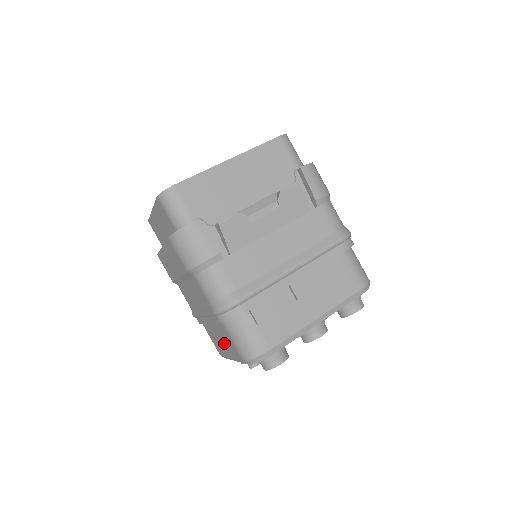
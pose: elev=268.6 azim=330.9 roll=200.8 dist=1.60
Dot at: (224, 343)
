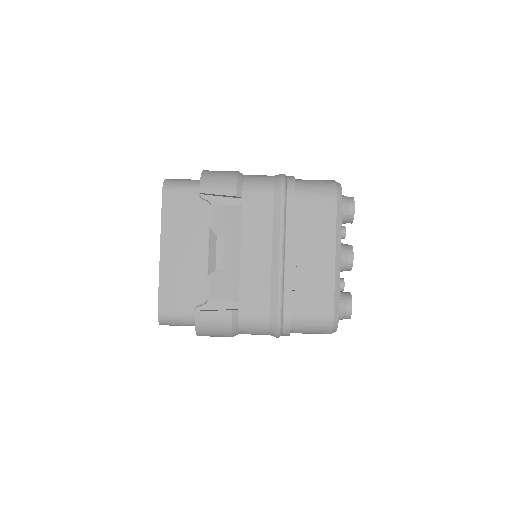
Dot at: occluded
